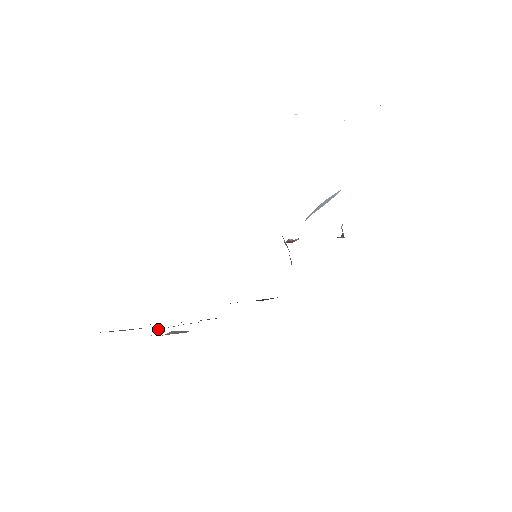
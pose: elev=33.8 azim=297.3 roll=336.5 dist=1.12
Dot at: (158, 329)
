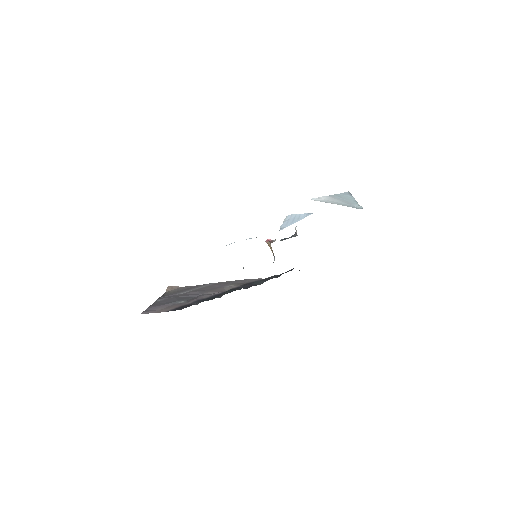
Dot at: (181, 297)
